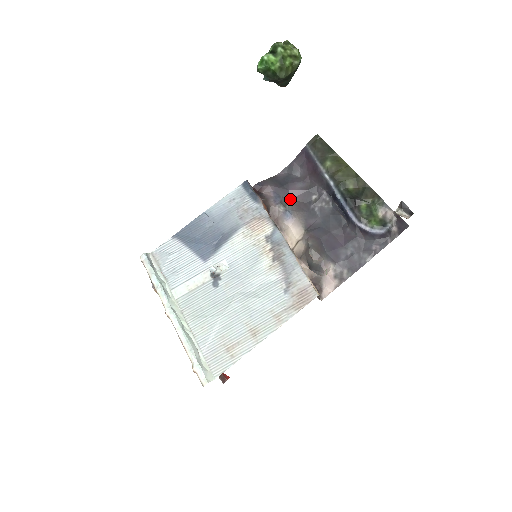
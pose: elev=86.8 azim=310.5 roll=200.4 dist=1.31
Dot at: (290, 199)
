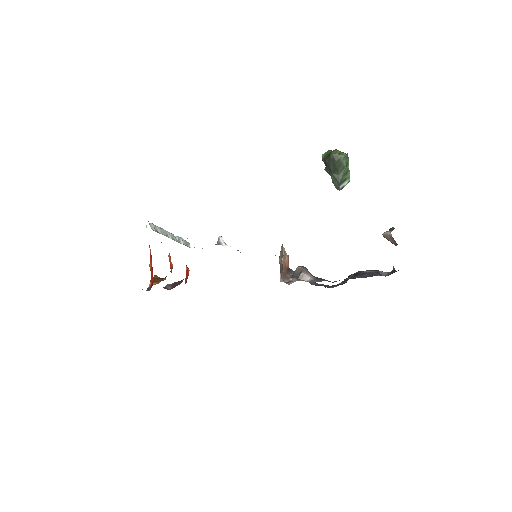
Dot at: occluded
